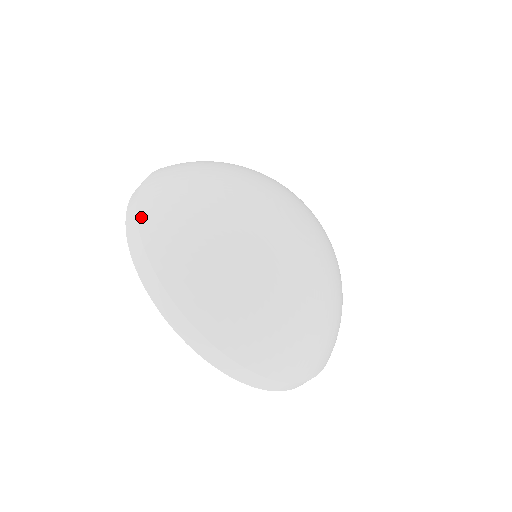
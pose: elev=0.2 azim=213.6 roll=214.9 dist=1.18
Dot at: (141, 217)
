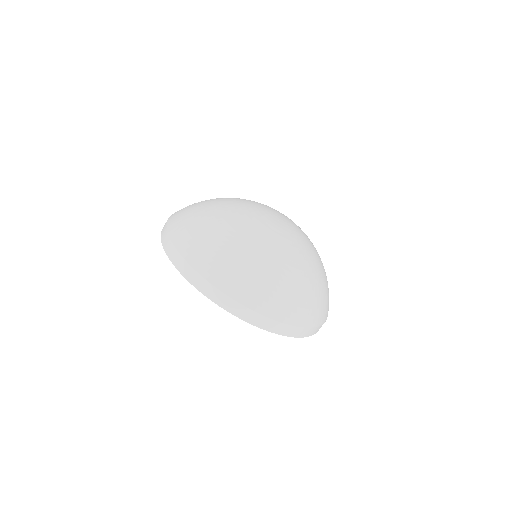
Dot at: (170, 218)
